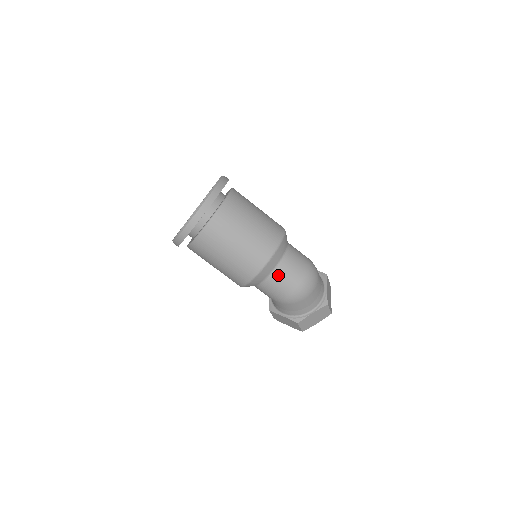
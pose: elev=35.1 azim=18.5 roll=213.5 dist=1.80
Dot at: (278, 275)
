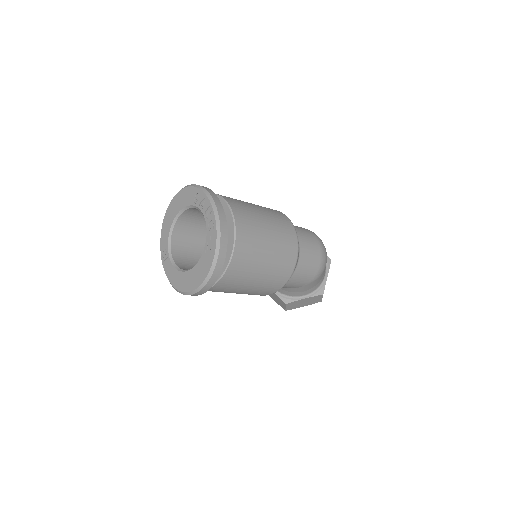
Dot at: (304, 256)
